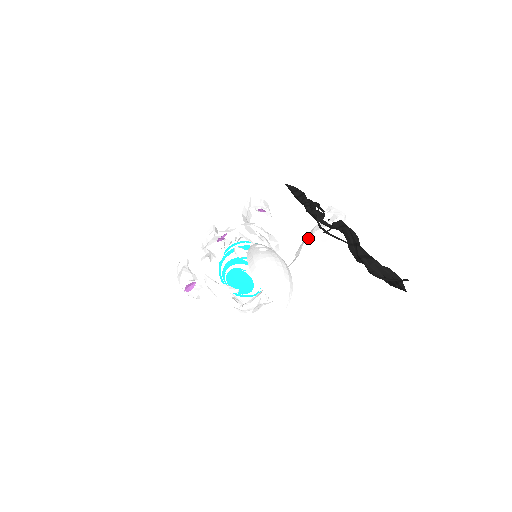
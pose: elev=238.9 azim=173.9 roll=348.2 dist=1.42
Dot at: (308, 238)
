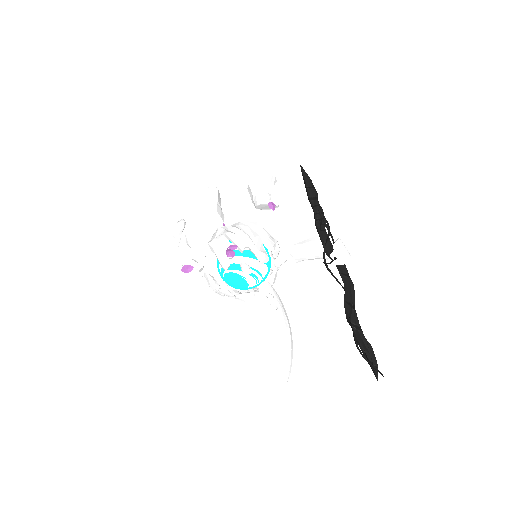
Dot at: (308, 248)
